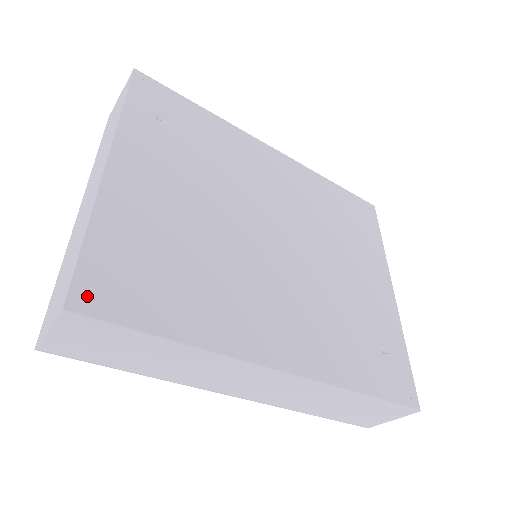
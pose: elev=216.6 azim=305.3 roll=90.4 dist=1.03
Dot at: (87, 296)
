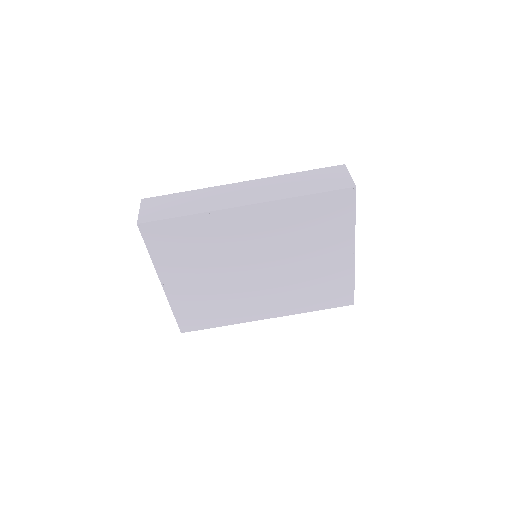
Dot at: occluded
